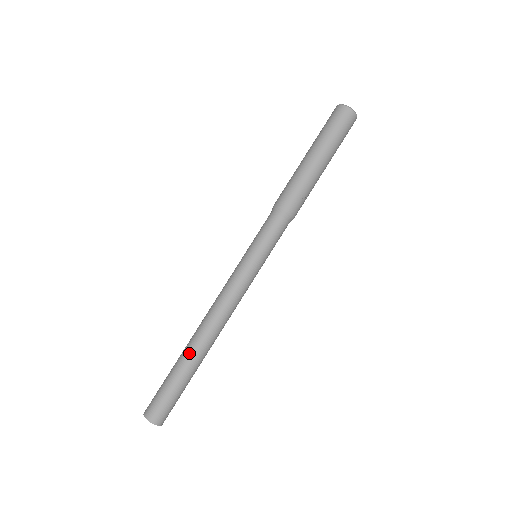
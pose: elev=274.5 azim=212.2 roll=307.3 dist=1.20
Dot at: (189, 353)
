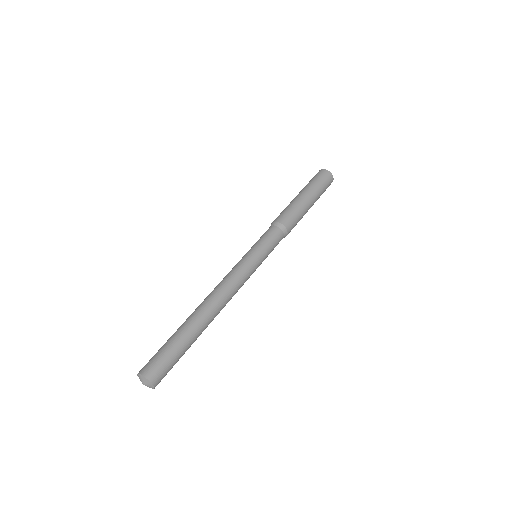
Dot at: (190, 318)
